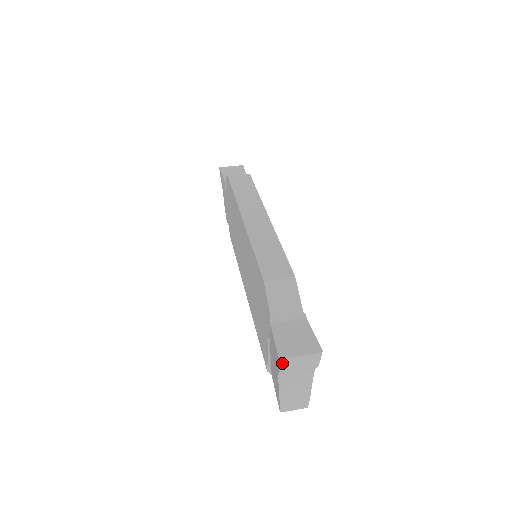
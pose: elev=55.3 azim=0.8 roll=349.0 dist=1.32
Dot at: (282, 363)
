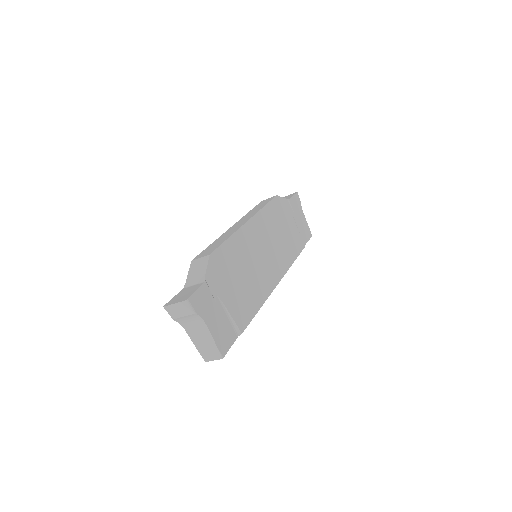
Dot at: (167, 311)
